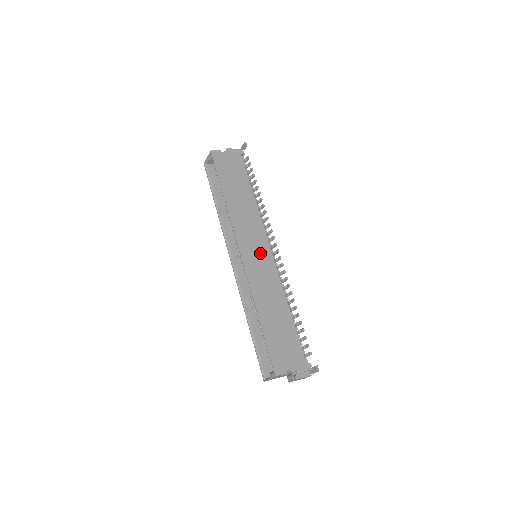
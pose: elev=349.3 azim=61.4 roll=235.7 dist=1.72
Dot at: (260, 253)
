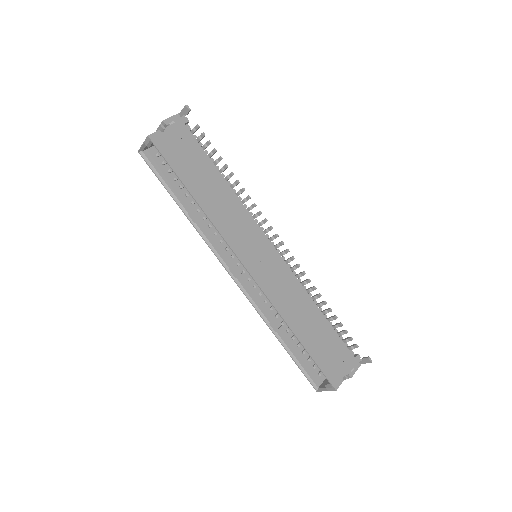
Dot at: (264, 255)
